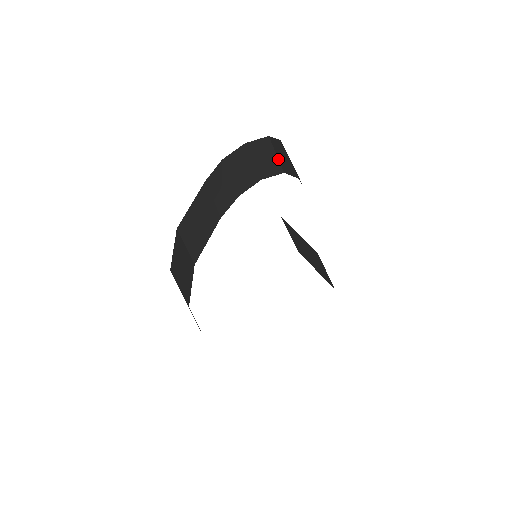
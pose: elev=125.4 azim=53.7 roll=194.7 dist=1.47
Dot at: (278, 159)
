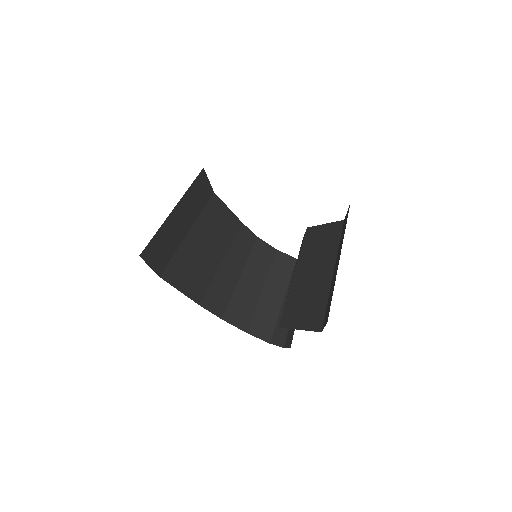
Dot at: (281, 308)
